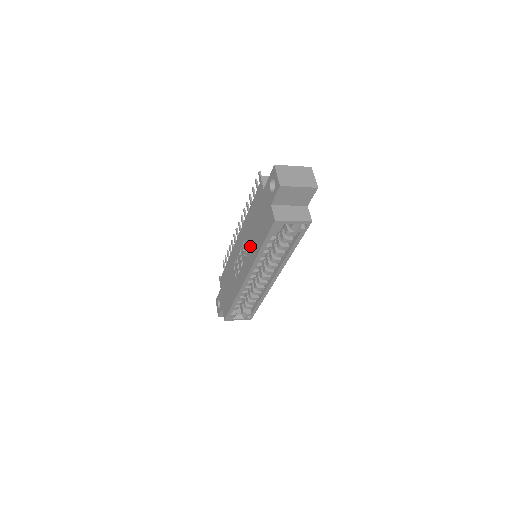
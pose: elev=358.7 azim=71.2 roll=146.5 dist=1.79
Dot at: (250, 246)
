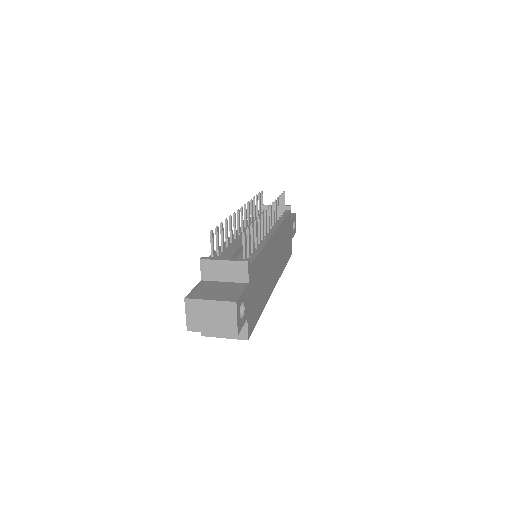
Dot at: occluded
